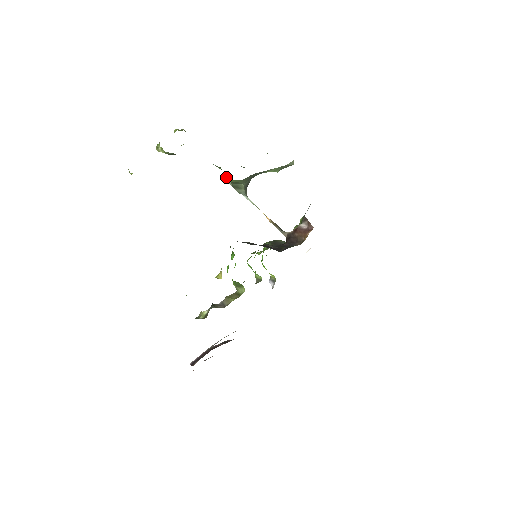
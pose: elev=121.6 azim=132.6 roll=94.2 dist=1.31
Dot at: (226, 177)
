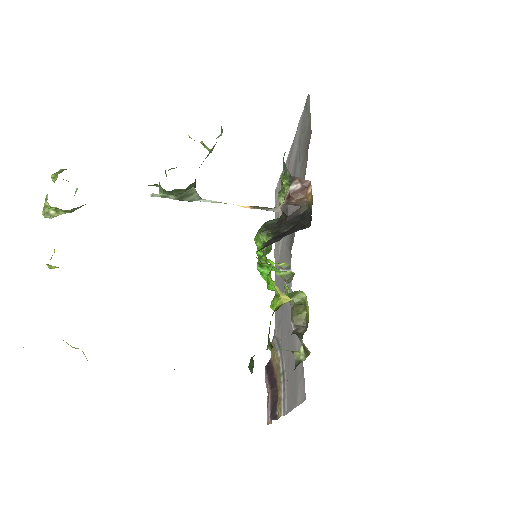
Dot at: (168, 192)
